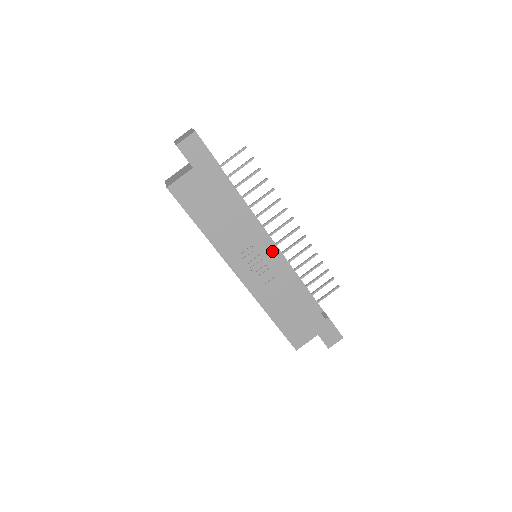
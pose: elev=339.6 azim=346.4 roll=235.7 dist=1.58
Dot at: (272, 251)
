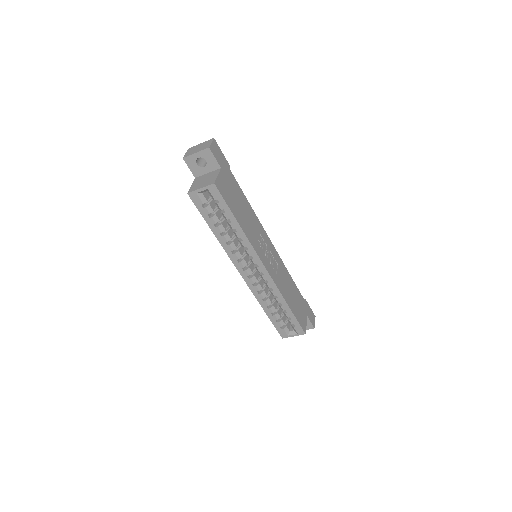
Dot at: (270, 243)
